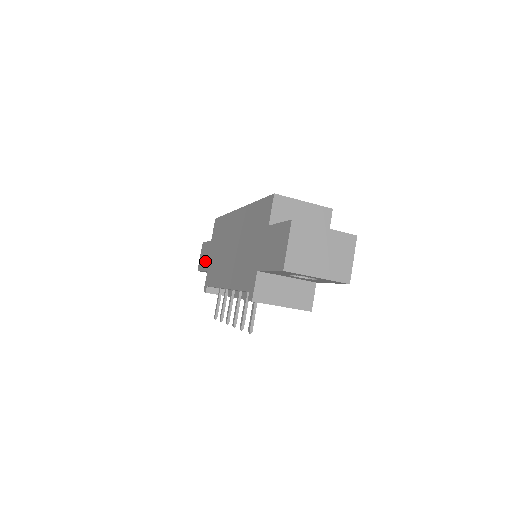
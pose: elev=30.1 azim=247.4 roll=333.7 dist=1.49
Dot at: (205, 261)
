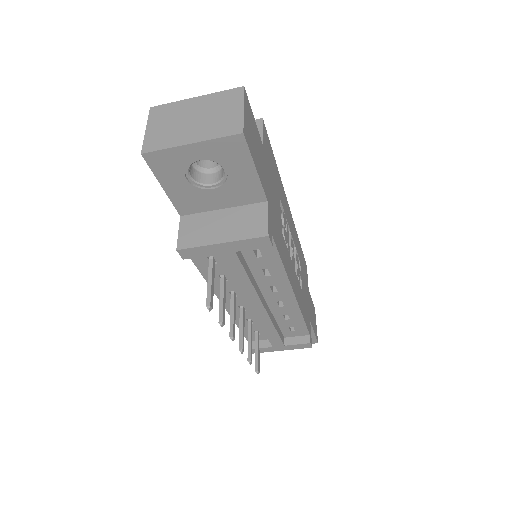
Dot at: occluded
